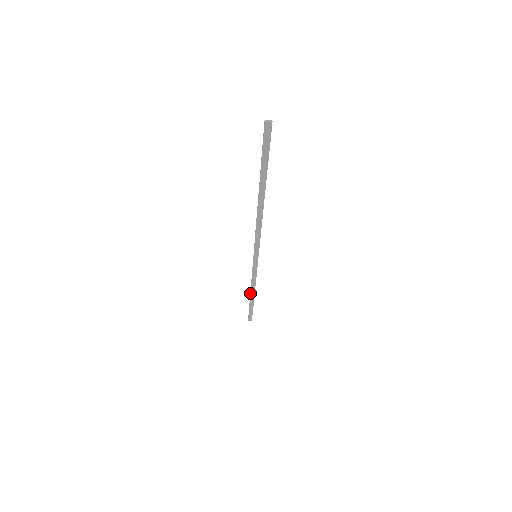
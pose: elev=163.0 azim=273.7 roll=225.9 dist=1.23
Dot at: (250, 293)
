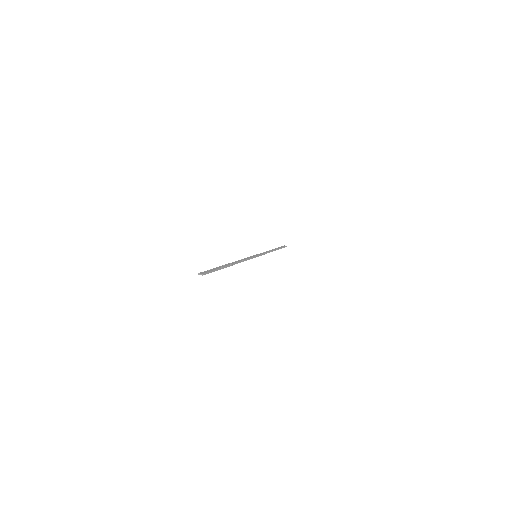
Dot at: occluded
